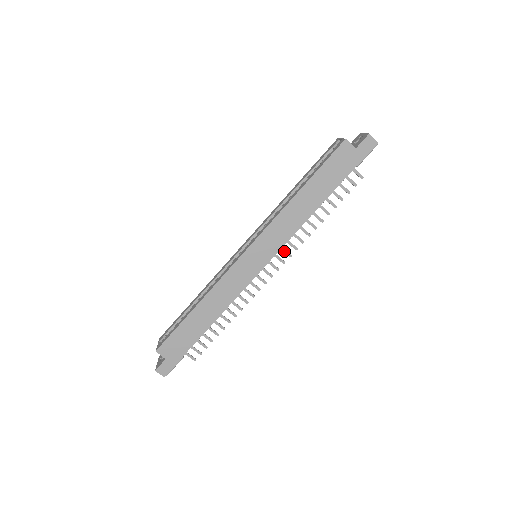
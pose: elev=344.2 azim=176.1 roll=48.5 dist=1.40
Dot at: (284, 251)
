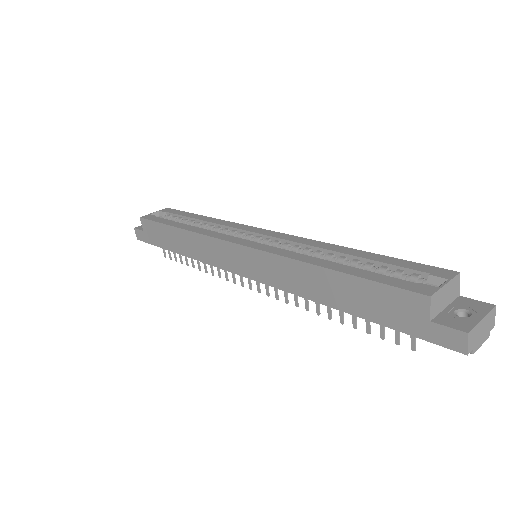
Dot at: occluded
